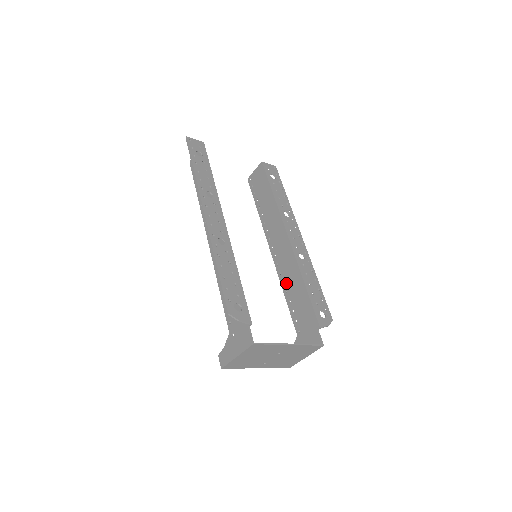
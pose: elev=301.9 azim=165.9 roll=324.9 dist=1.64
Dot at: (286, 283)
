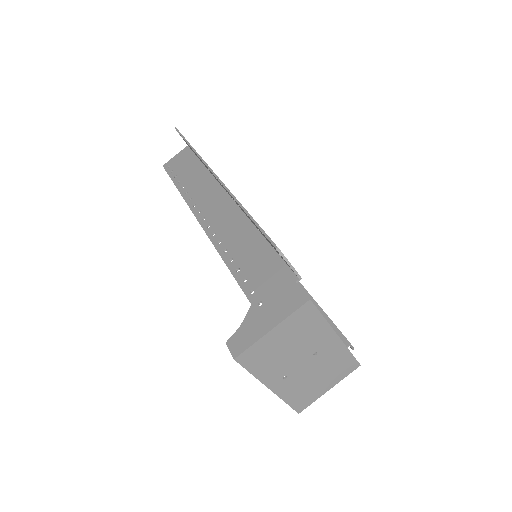
Dot at: occluded
